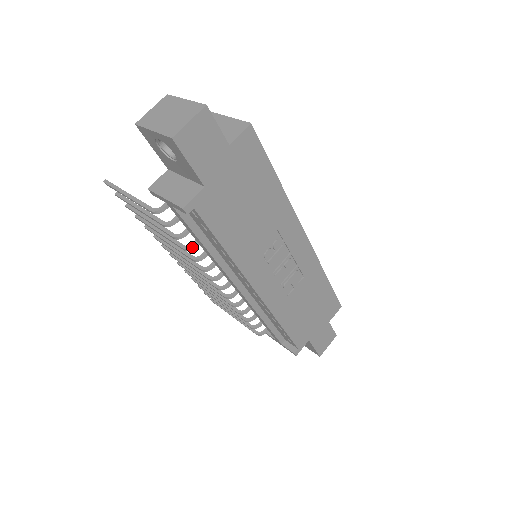
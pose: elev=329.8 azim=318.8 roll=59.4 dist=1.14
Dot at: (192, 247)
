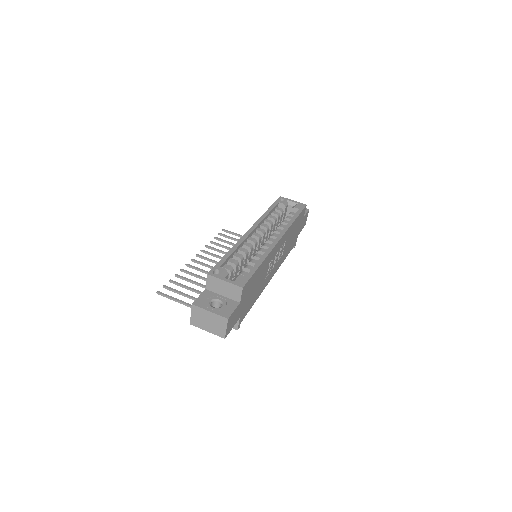
Dot at: occluded
